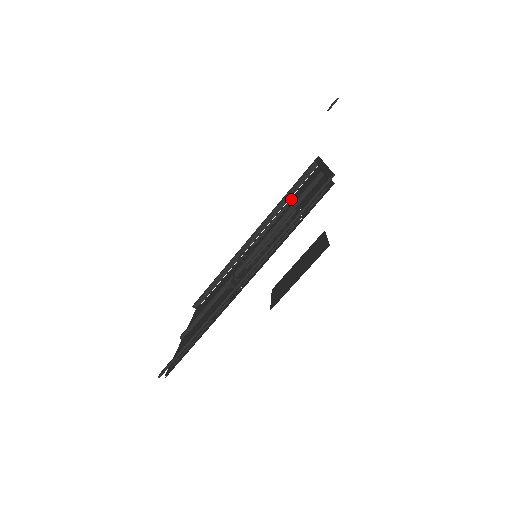
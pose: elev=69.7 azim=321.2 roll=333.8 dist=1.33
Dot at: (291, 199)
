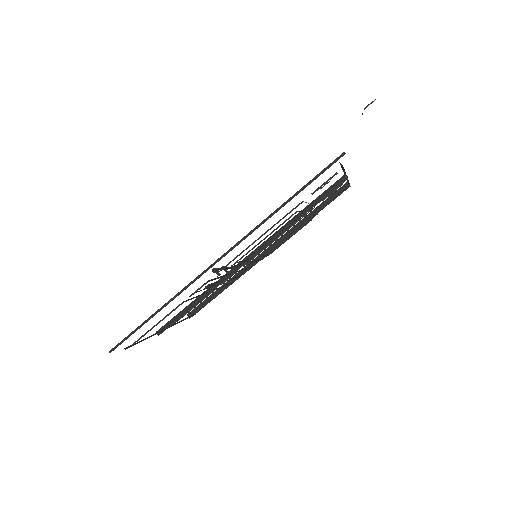
Dot at: occluded
